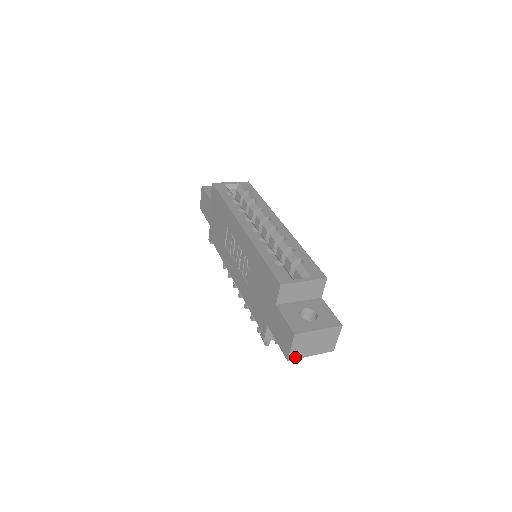
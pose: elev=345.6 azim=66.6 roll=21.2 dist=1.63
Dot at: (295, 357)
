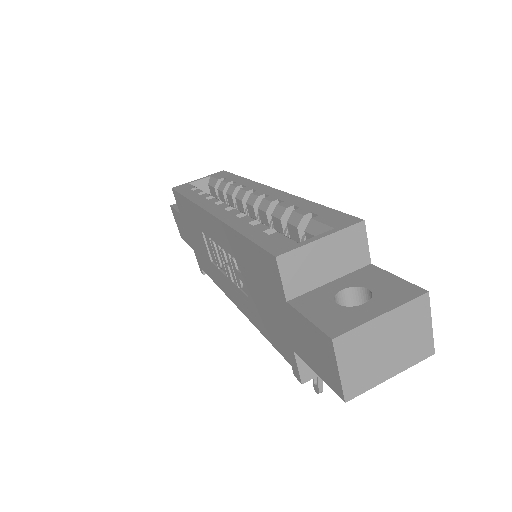
Dot at: (358, 390)
